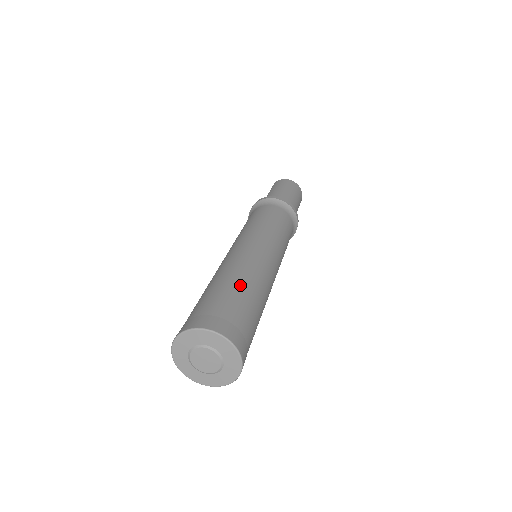
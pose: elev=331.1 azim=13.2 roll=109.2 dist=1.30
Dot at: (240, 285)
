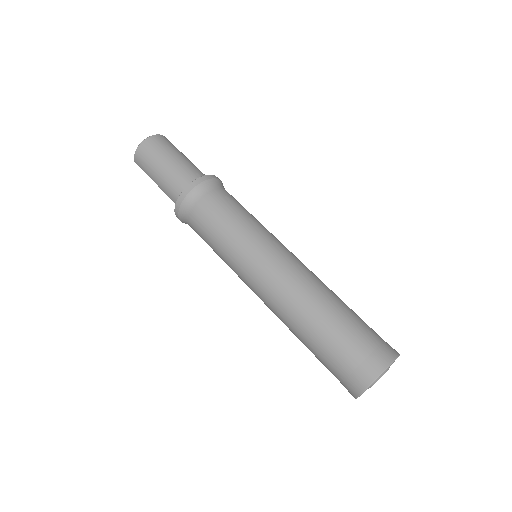
Dot at: (320, 323)
